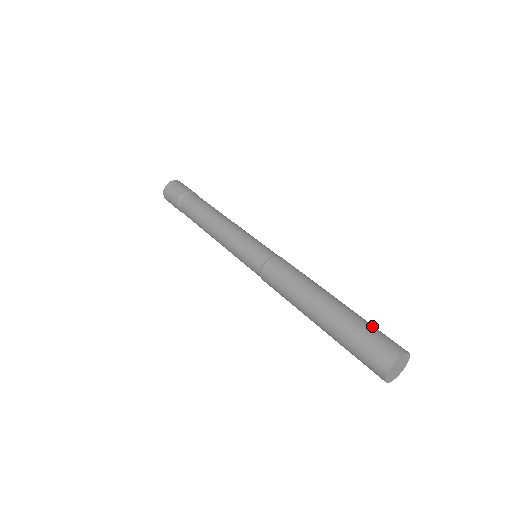
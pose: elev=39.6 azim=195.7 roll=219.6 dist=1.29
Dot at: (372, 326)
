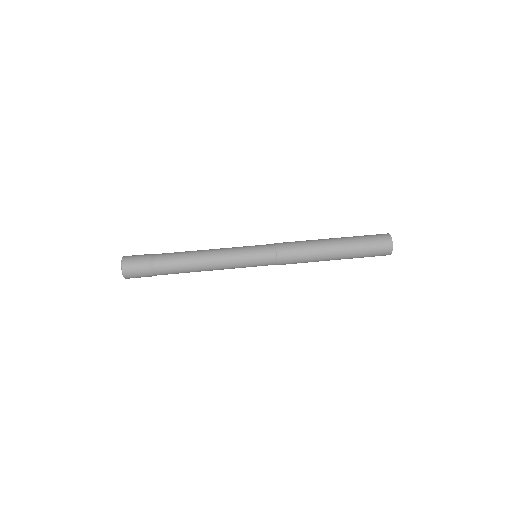
Dot at: occluded
